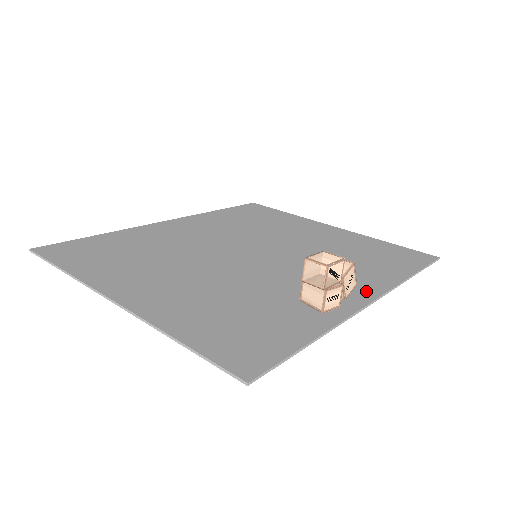
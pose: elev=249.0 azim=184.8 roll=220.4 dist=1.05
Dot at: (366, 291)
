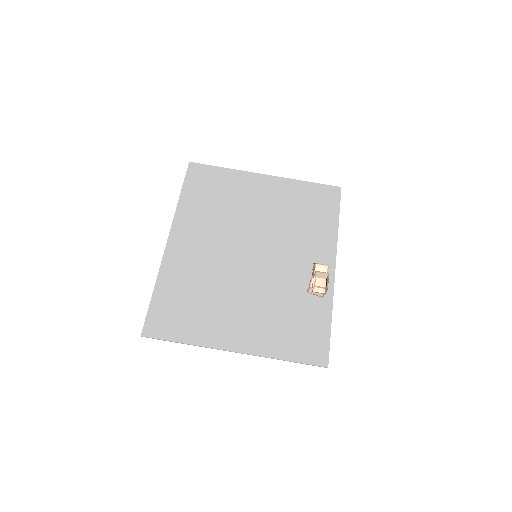
Dot at: (328, 260)
